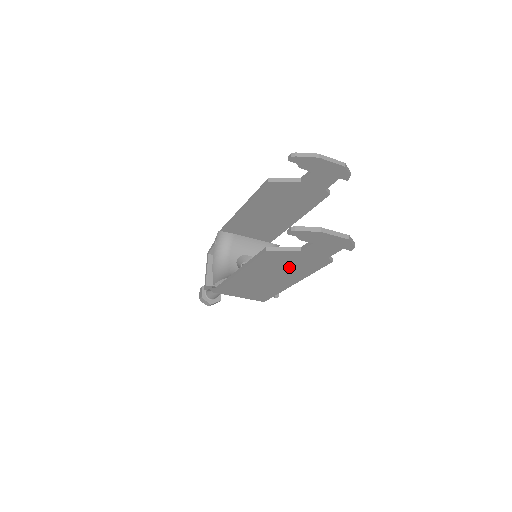
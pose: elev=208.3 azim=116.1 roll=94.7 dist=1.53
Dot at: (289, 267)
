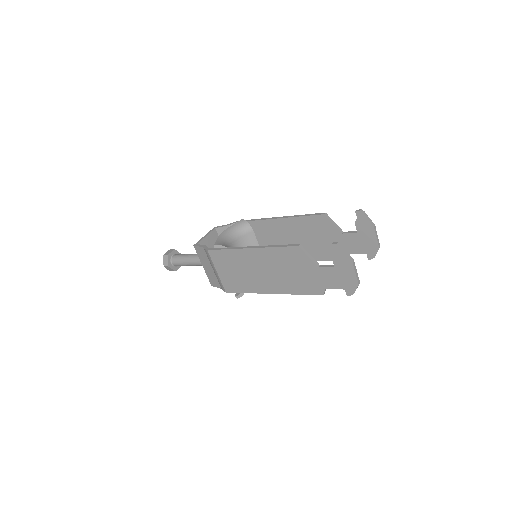
Dot at: (291, 274)
